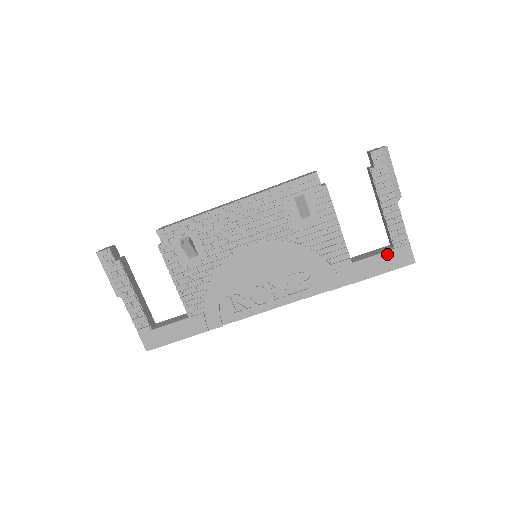
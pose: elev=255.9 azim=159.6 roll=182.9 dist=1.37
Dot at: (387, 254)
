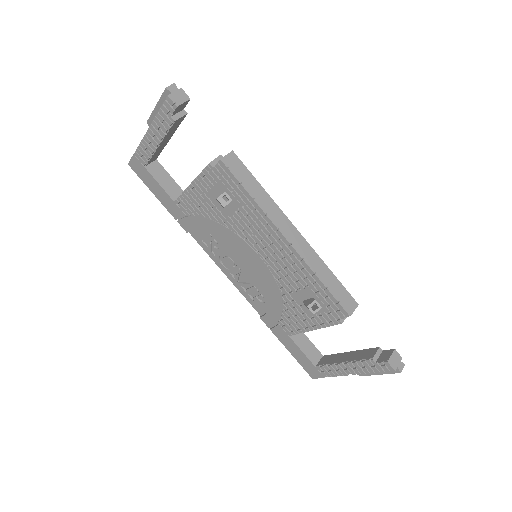
Dot at: (309, 361)
